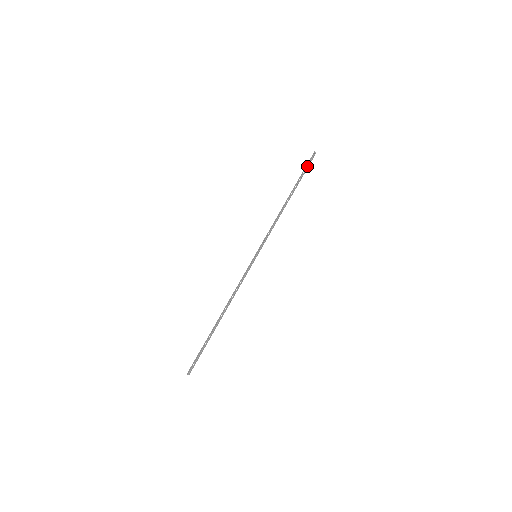
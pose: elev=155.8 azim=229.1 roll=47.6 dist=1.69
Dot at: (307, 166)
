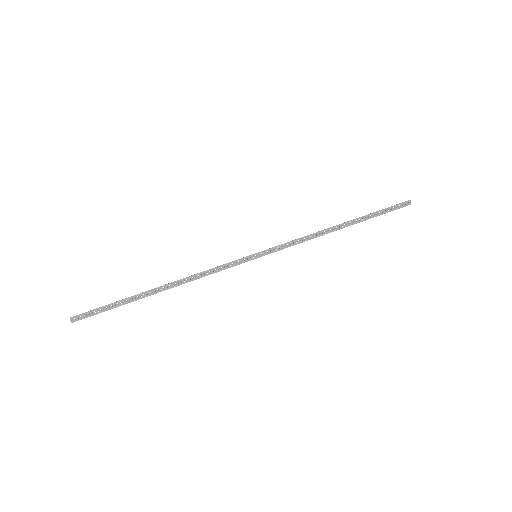
Dot at: (390, 208)
